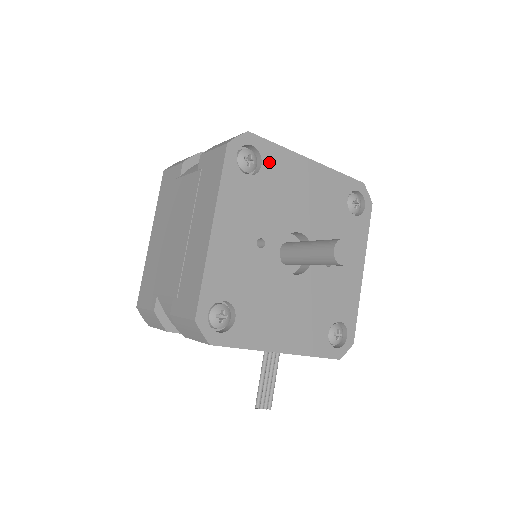
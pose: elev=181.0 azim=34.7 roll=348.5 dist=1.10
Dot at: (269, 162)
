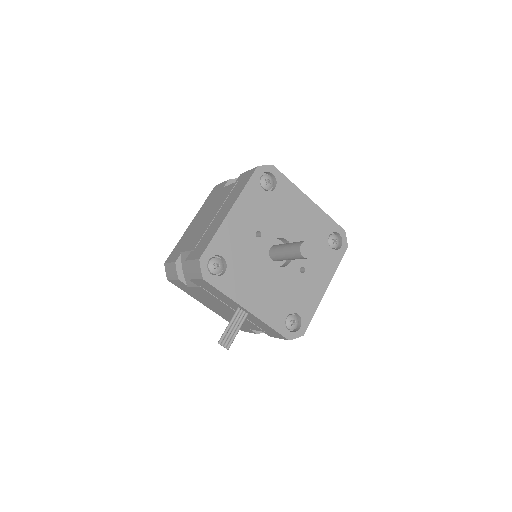
Dot at: (281, 188)
